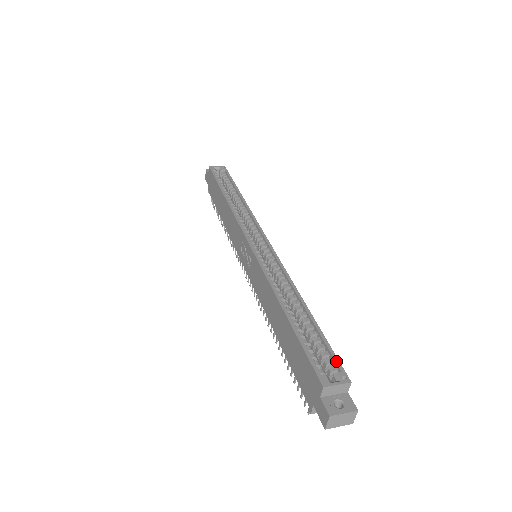
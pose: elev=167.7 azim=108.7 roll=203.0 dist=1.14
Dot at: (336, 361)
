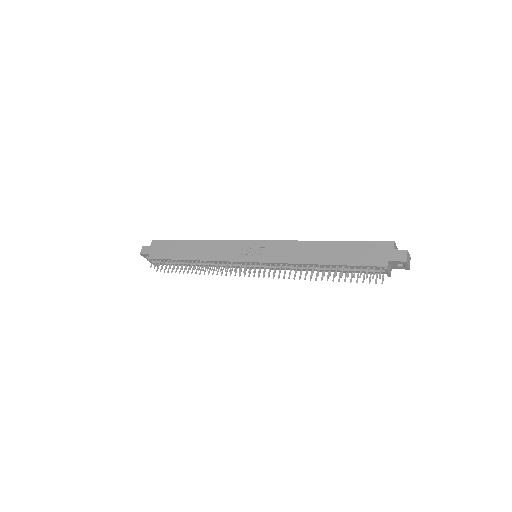
Dot at: occluded
